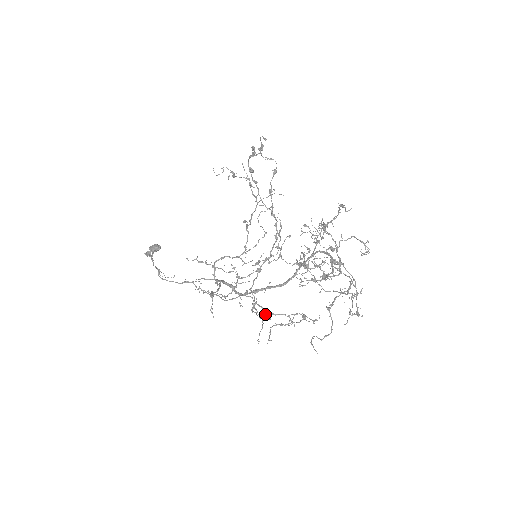
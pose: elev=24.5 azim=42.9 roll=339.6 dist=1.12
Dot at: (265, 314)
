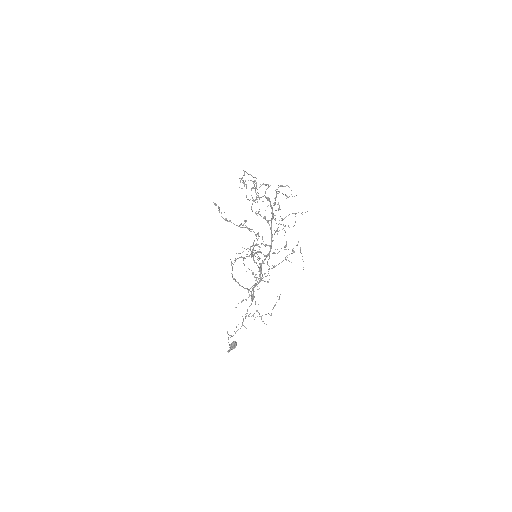
Dot at: (257, 252)
